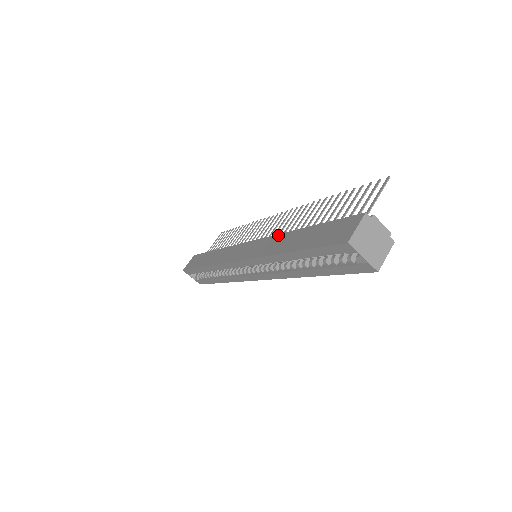
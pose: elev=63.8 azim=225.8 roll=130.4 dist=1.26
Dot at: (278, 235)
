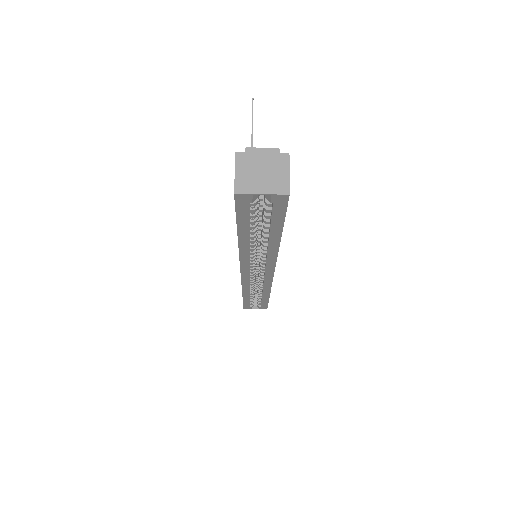
Dot at: occluded
